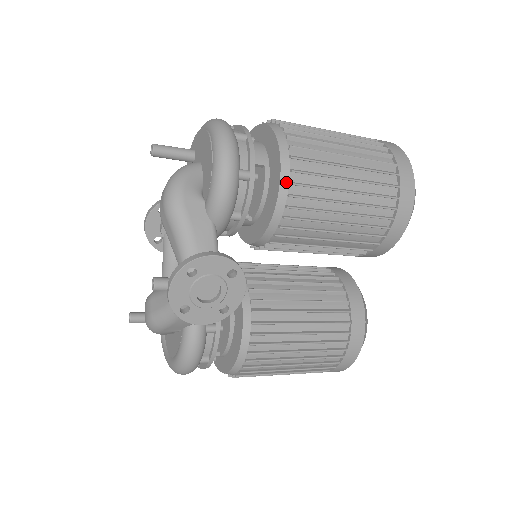
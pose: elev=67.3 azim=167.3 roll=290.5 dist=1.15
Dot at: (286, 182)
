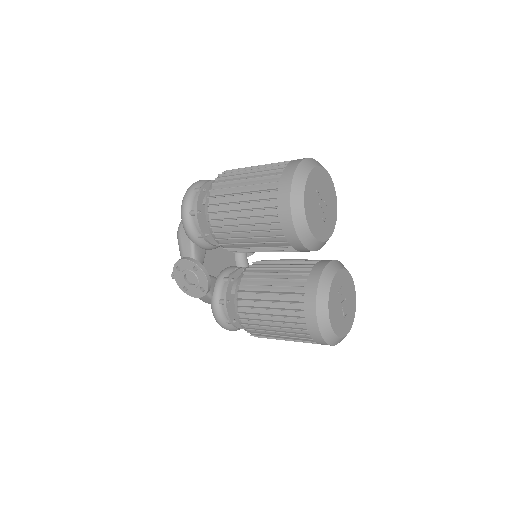
Dot at: (207, 213)
